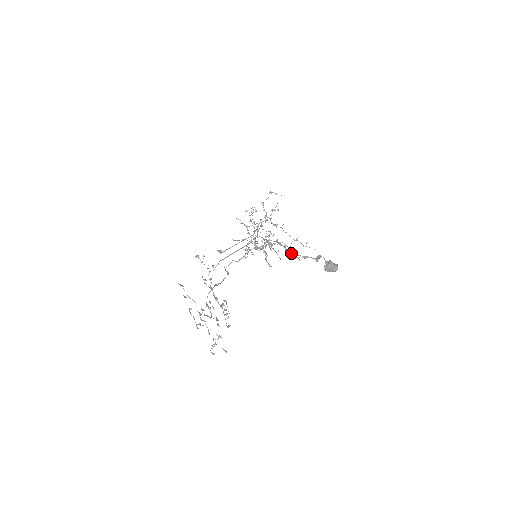
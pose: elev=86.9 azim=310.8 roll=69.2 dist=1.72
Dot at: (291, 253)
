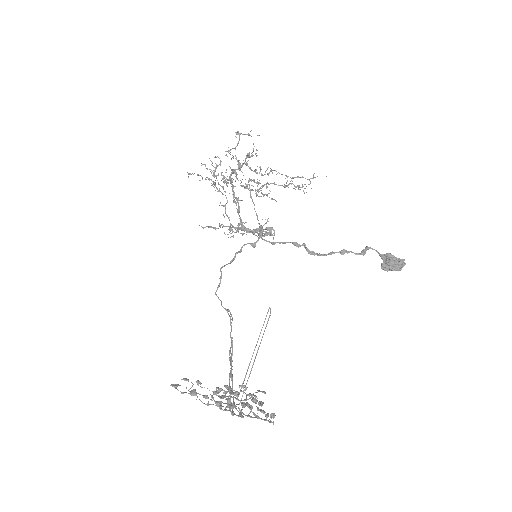
Dot at: (318, 254)
